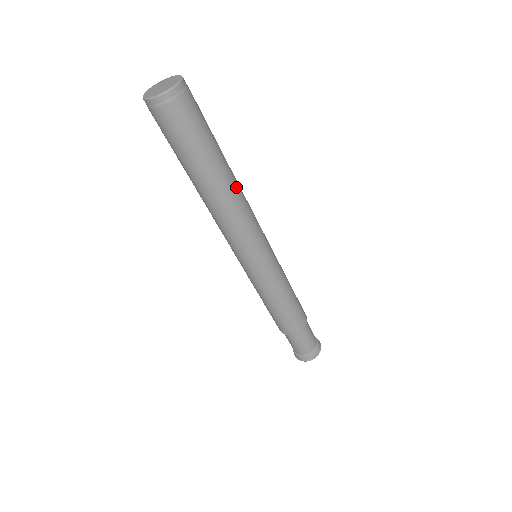
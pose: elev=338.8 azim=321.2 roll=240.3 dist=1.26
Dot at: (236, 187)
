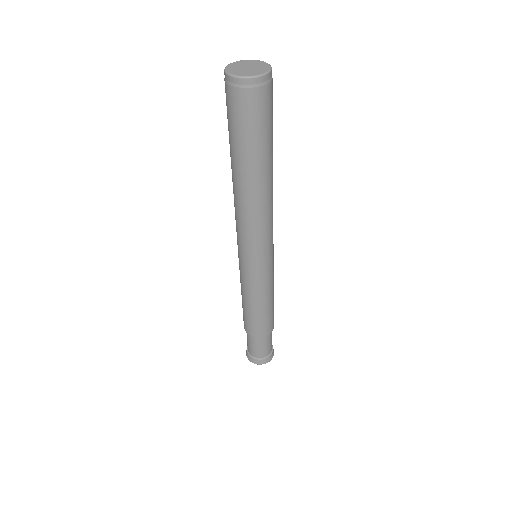
Dot at: occluded
